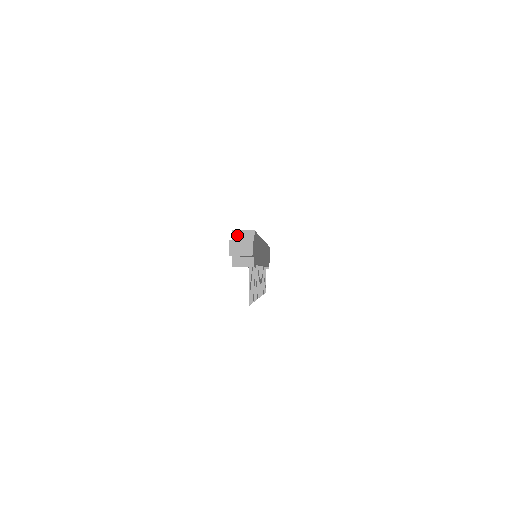
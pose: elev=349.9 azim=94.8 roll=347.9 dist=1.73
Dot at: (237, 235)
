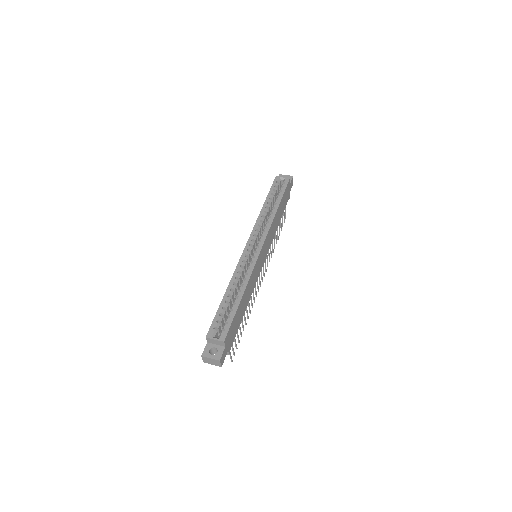
Dot at: (210, 341)
